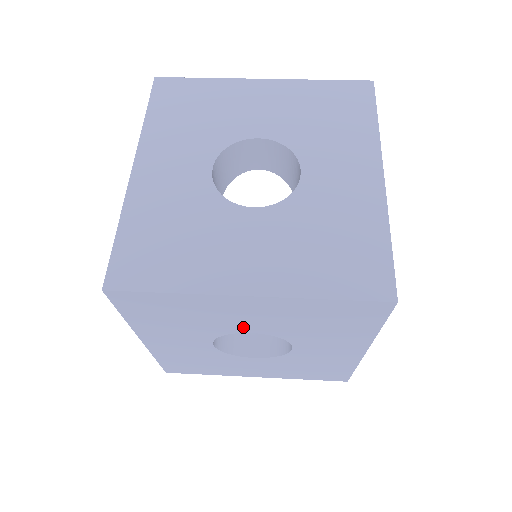
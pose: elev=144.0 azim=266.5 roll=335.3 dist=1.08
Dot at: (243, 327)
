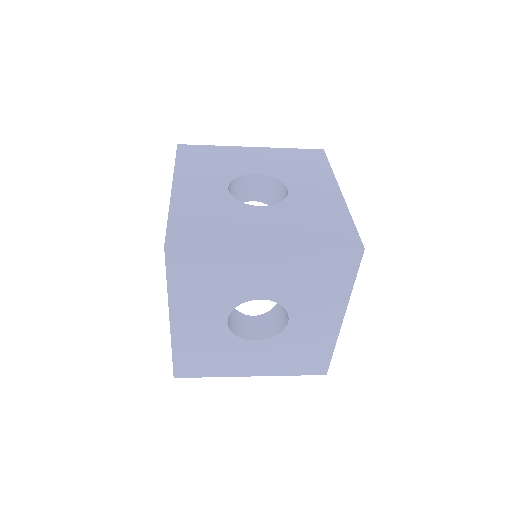
Dot at: (256, 291)
